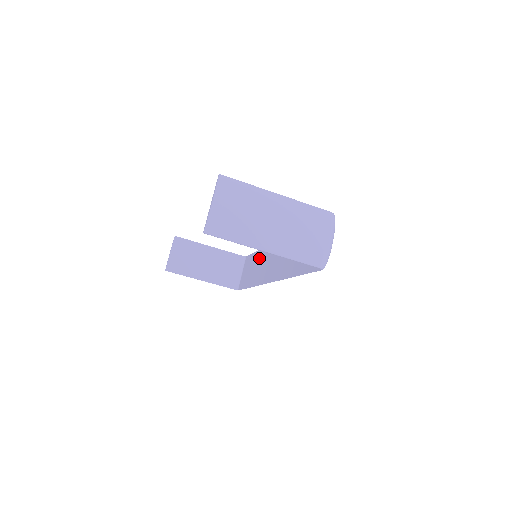
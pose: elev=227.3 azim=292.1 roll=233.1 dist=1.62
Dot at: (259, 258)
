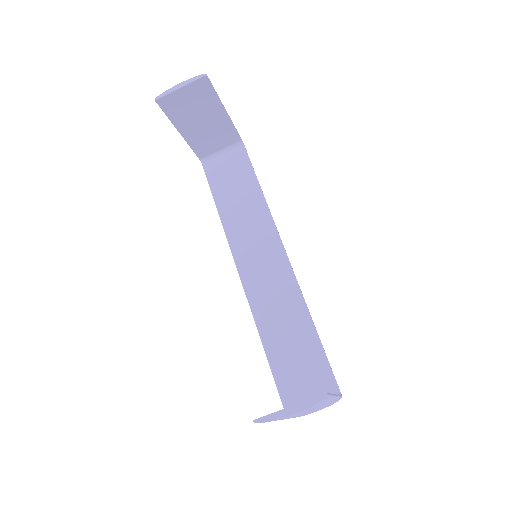
Dot at: (254, 203)
